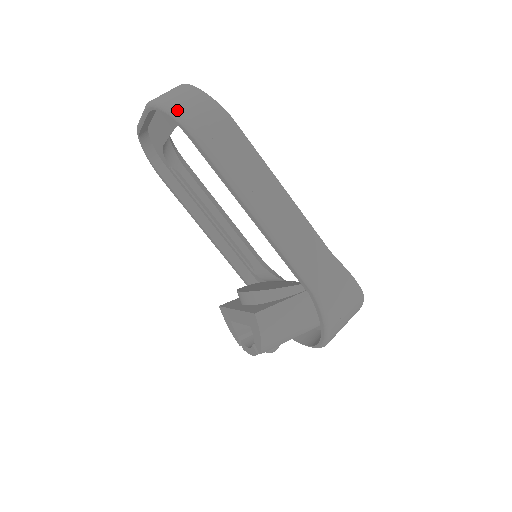
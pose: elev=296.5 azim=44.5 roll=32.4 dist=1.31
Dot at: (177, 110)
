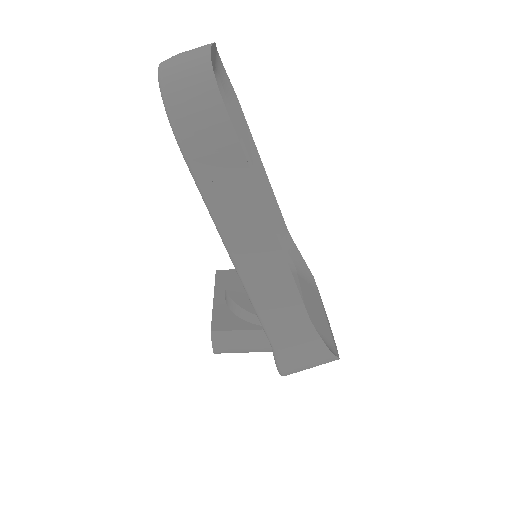
Dot at: (173, 108)
